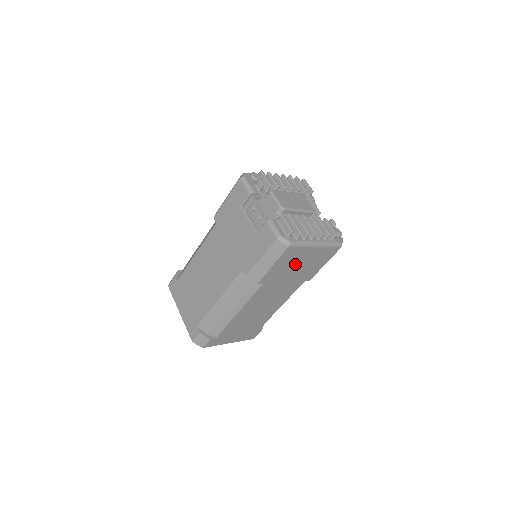
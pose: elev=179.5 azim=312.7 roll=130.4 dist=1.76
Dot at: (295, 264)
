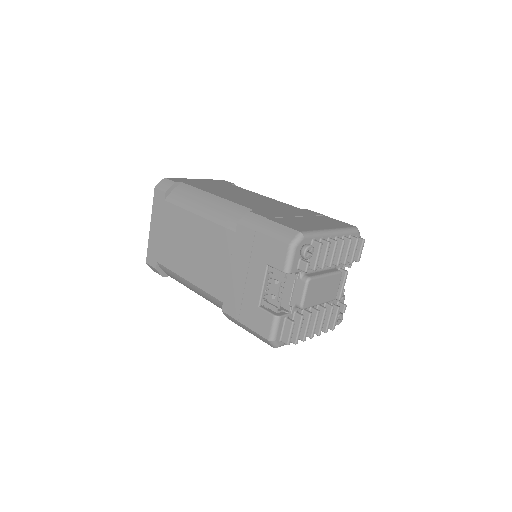
Dot at: occluded
